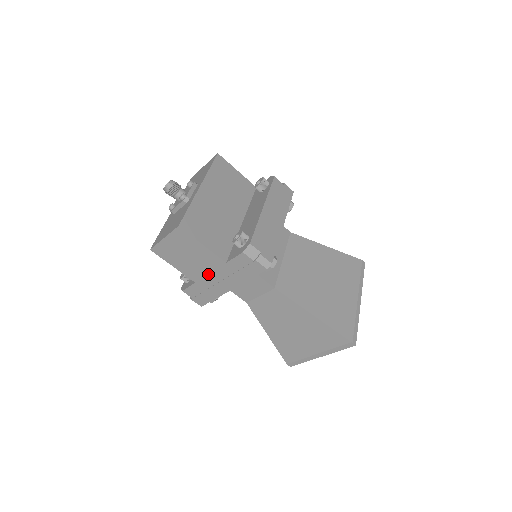
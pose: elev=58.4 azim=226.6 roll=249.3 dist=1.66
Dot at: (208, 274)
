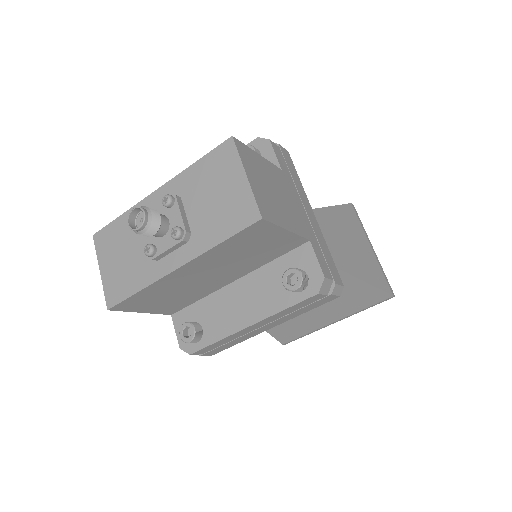
Dot at: occluded
